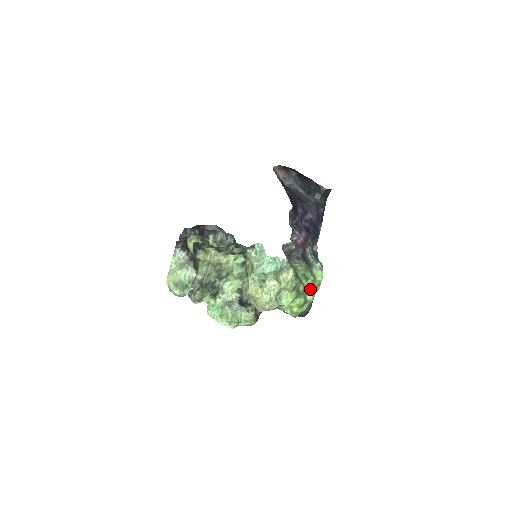
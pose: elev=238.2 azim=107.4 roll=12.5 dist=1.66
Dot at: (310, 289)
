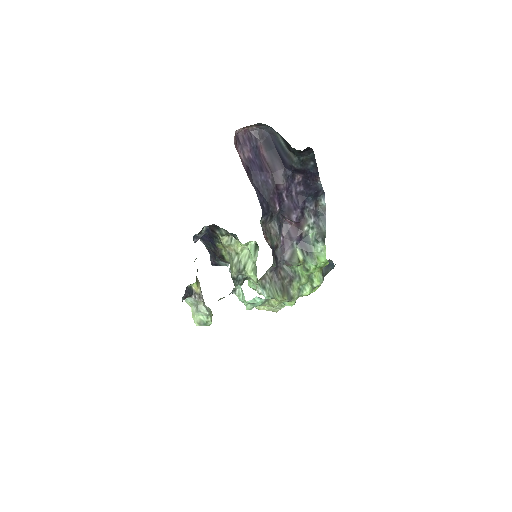
Dot at: (314, 277)
